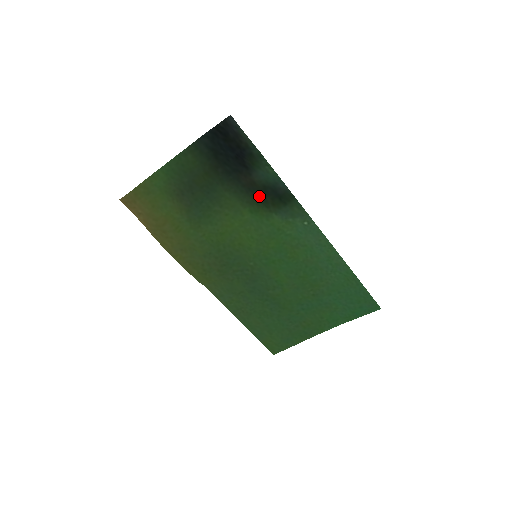
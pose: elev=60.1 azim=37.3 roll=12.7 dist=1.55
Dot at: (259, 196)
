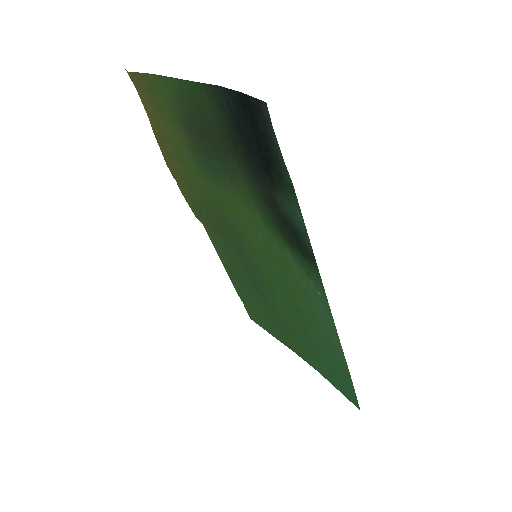
Dot at: (278, 219)
